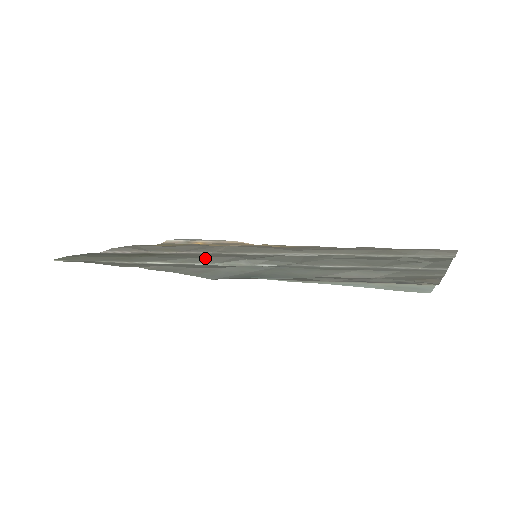
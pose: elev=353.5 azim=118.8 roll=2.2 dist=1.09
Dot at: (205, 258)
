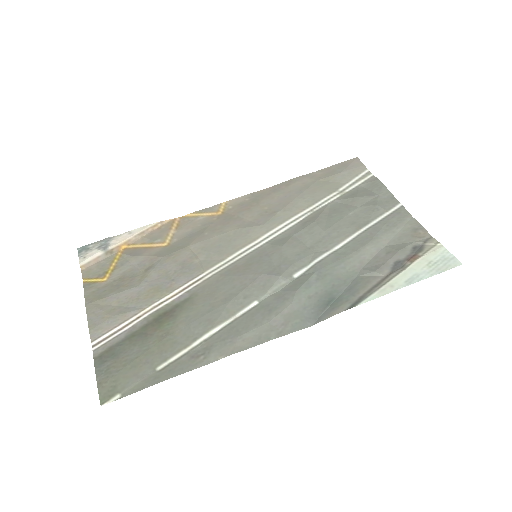
Dot at: (242, 295)
